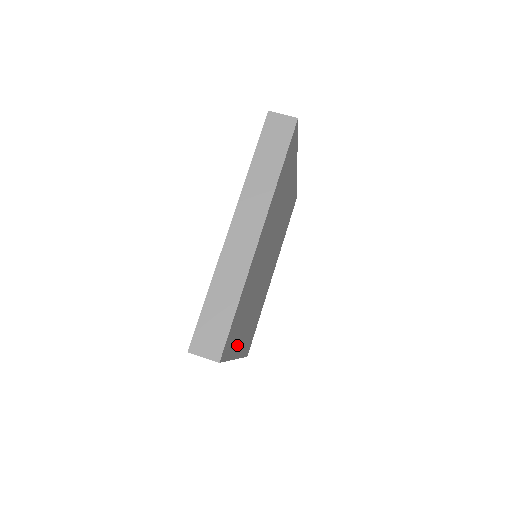
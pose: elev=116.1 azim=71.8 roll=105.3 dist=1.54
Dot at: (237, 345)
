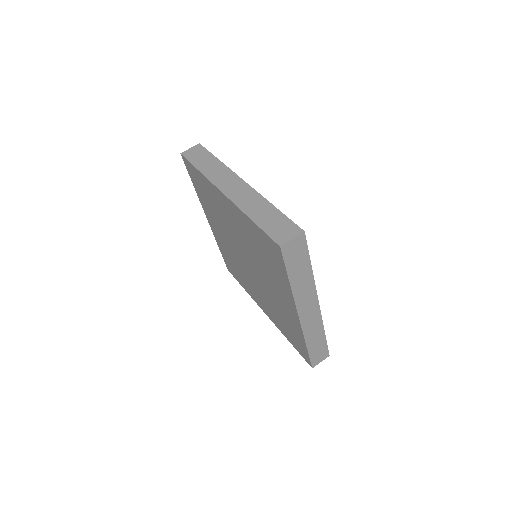
Dot at: occluded
